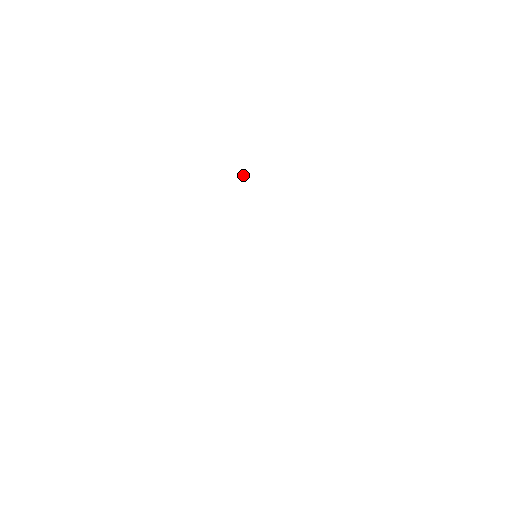
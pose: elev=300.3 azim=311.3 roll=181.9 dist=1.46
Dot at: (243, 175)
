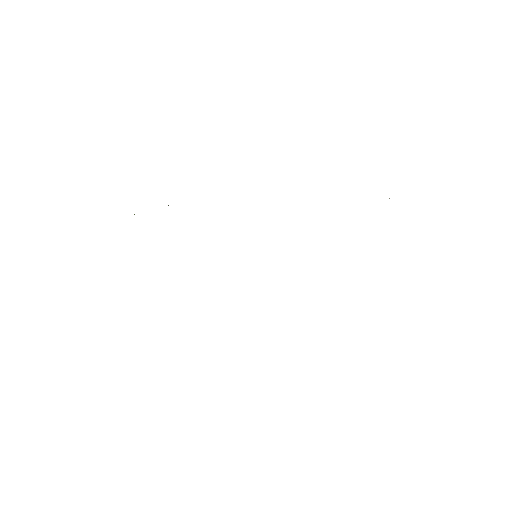
Dot at: occluded
